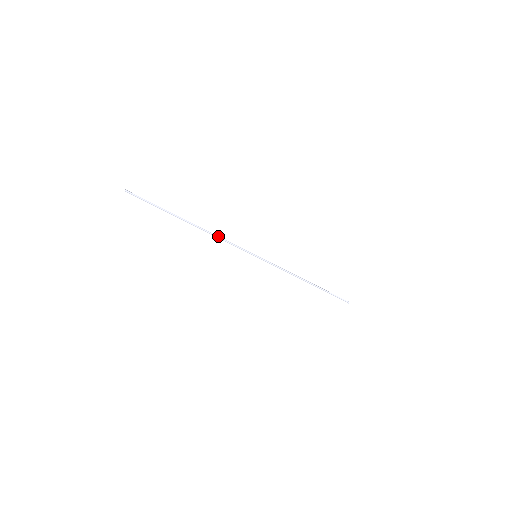
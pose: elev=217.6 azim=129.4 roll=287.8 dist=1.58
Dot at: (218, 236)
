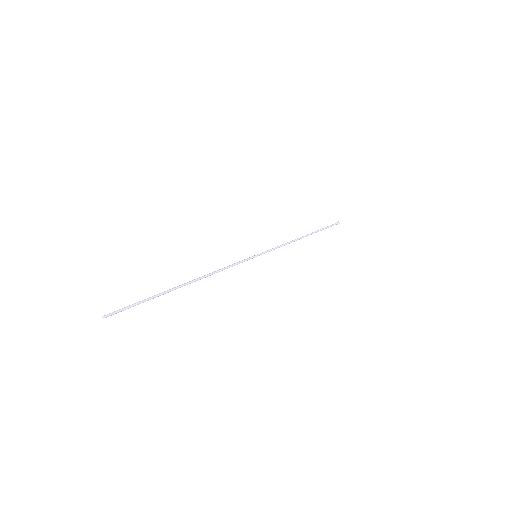
Dot at: (217, 272)
